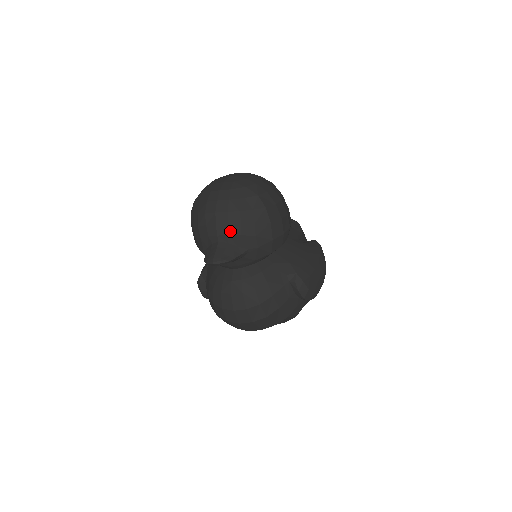
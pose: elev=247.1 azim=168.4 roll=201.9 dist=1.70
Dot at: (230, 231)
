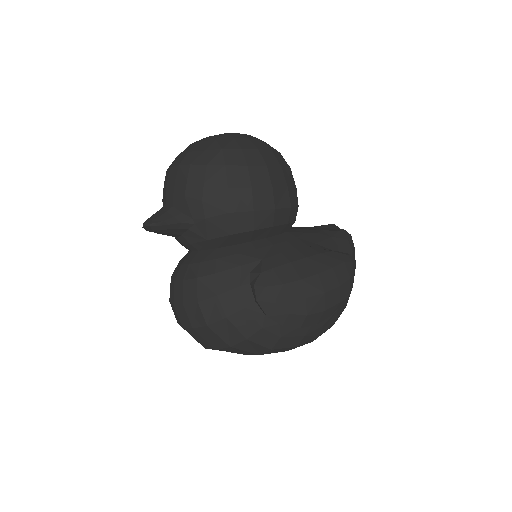
Dot at: (176, 190)
